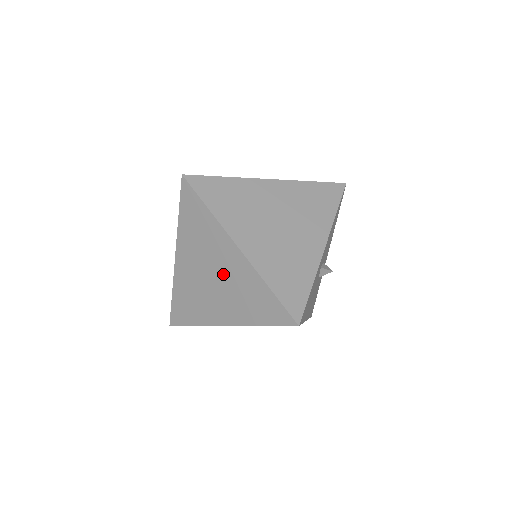
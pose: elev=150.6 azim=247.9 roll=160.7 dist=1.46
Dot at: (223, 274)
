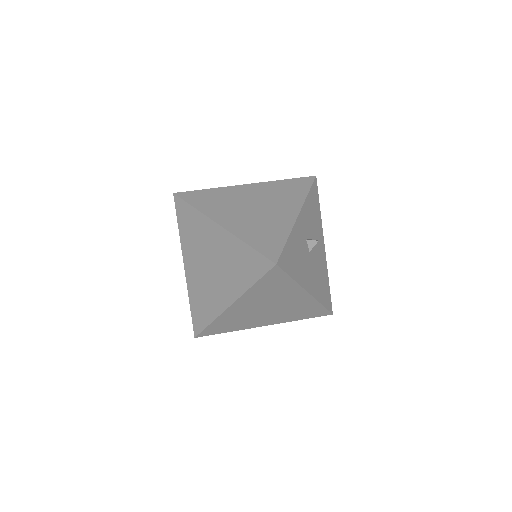
Dot at: (216, 257)
